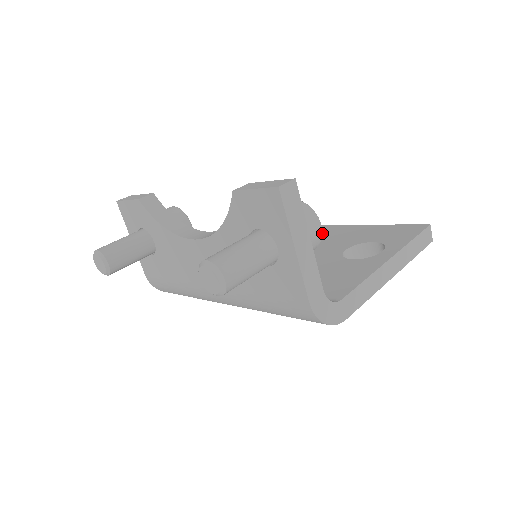
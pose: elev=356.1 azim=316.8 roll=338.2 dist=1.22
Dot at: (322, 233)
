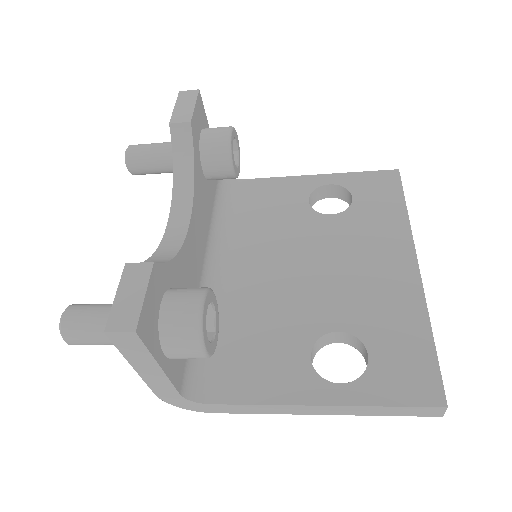
Dot at: (384, 266)
